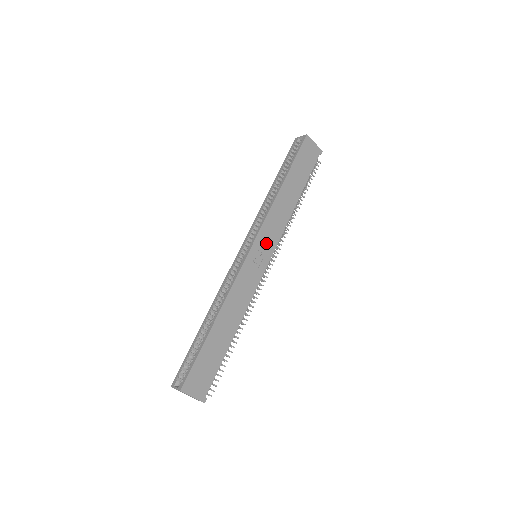
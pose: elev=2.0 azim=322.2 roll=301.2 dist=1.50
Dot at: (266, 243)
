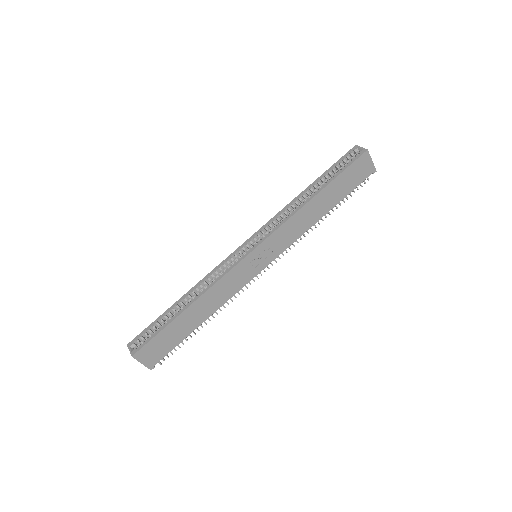
Dot at: (270, 249)
